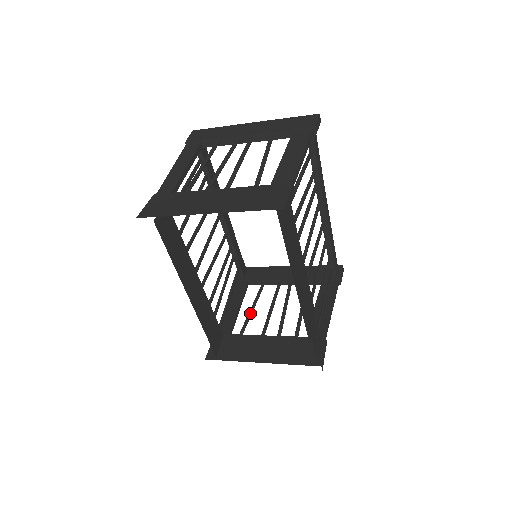
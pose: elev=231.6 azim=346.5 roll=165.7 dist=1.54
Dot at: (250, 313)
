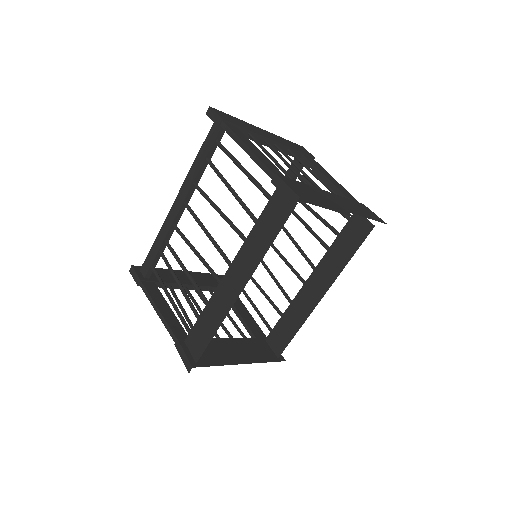
Dot at: (188, 317)
